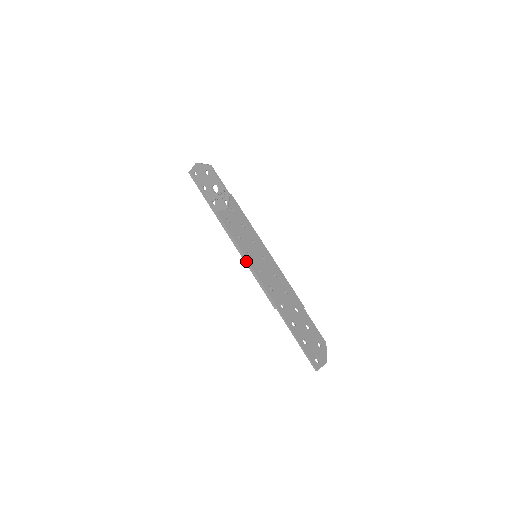
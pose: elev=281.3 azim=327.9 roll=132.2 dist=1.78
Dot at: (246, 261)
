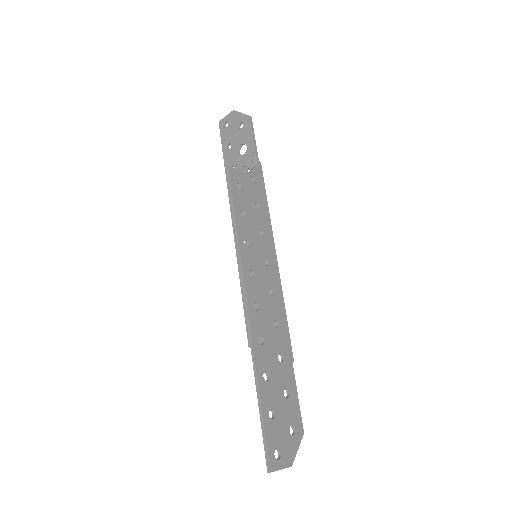
Dot at: (237, 250)
